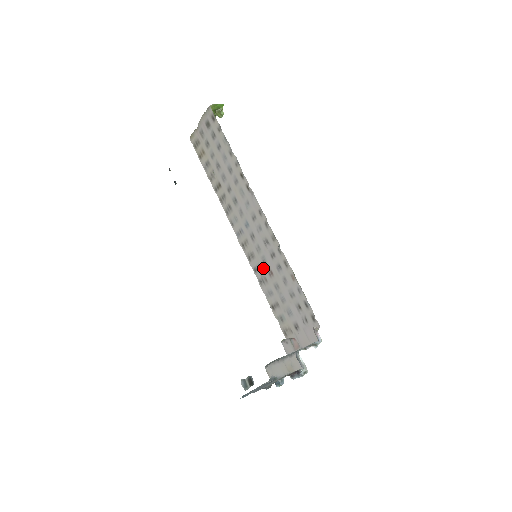
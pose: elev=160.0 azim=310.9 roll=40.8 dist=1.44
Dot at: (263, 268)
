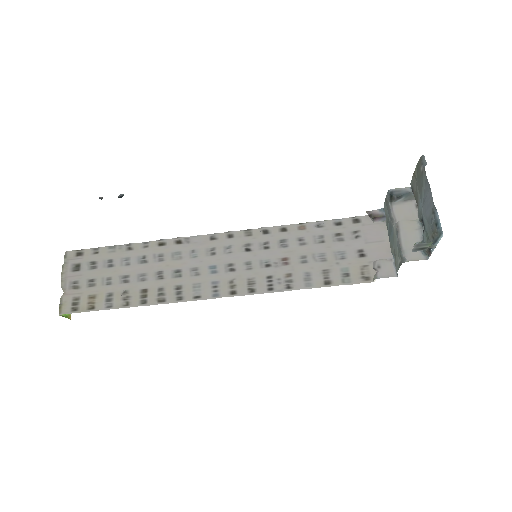
Dot at: (273, 272)
